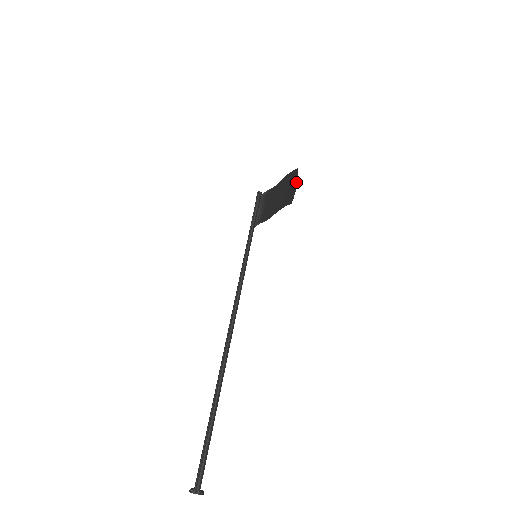
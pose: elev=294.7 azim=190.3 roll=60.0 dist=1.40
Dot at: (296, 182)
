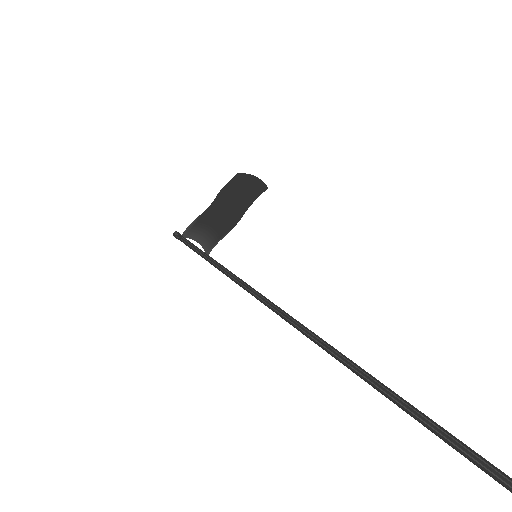
Dot at: (252, 177)
